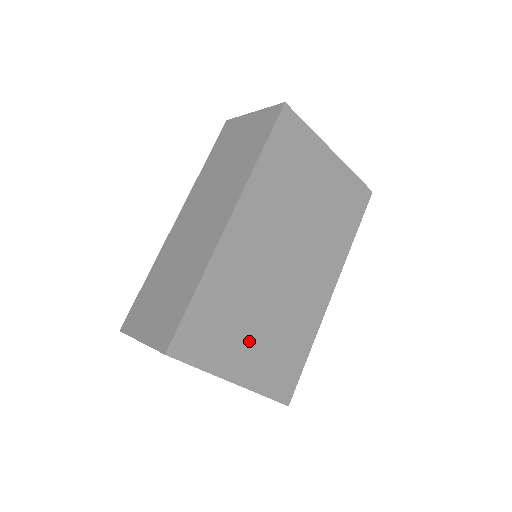
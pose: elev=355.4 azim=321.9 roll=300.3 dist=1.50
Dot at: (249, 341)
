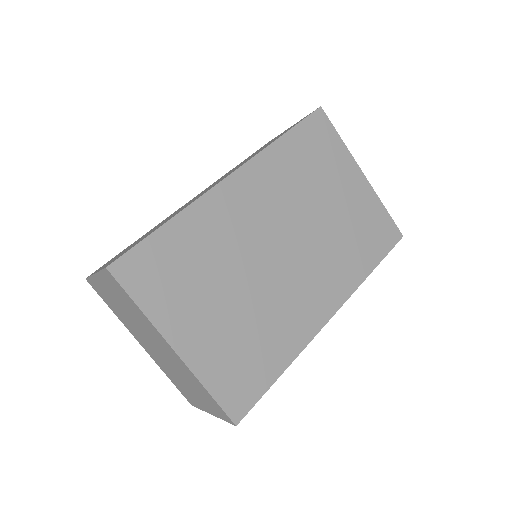
Dot at: (210, 312)
